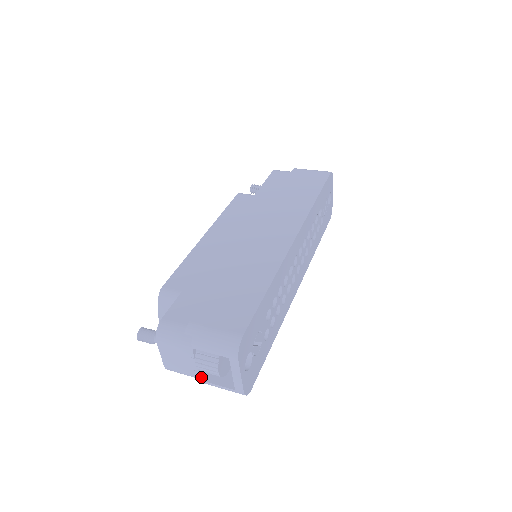
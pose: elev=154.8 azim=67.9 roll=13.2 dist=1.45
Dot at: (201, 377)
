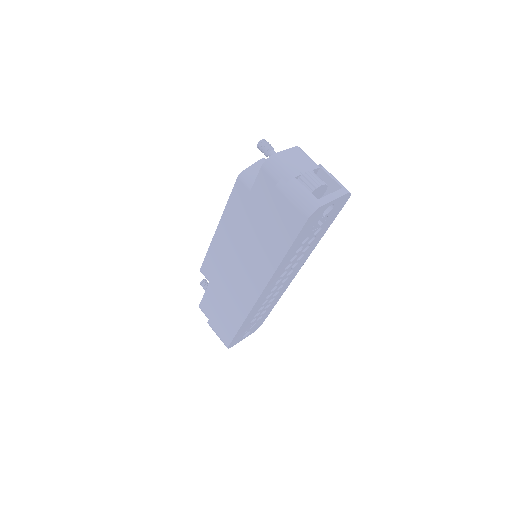
Dot at: occluded
